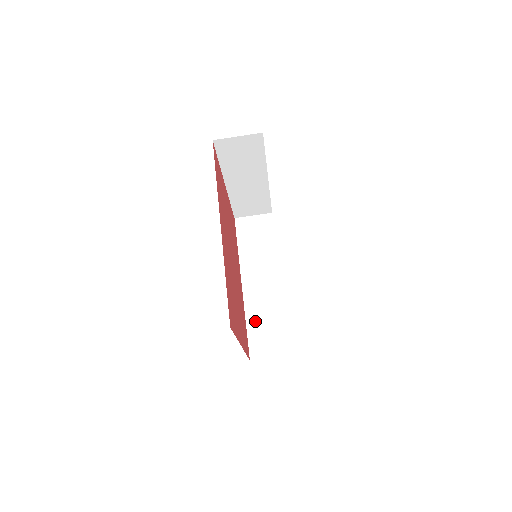
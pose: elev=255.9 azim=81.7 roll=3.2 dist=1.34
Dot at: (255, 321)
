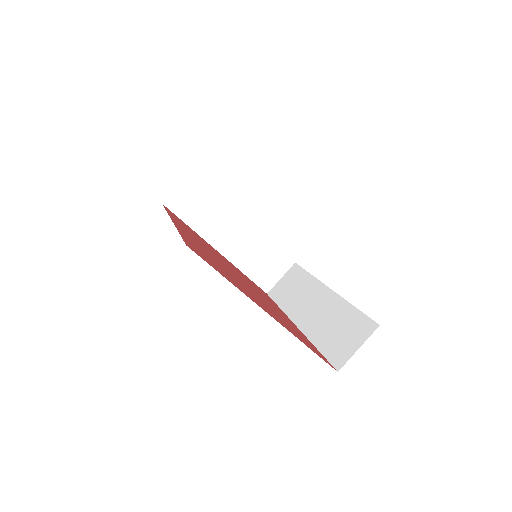
Dot at: (323, 337)
